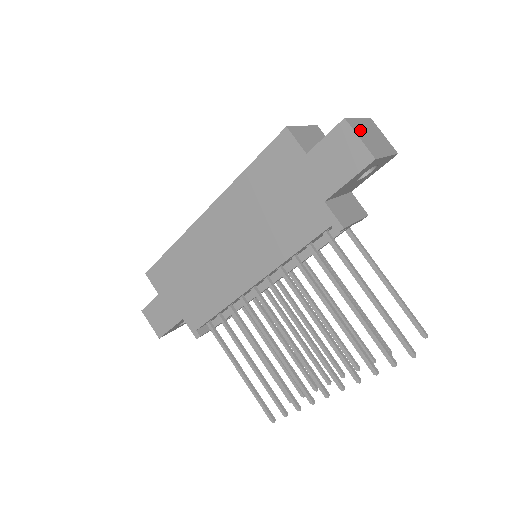
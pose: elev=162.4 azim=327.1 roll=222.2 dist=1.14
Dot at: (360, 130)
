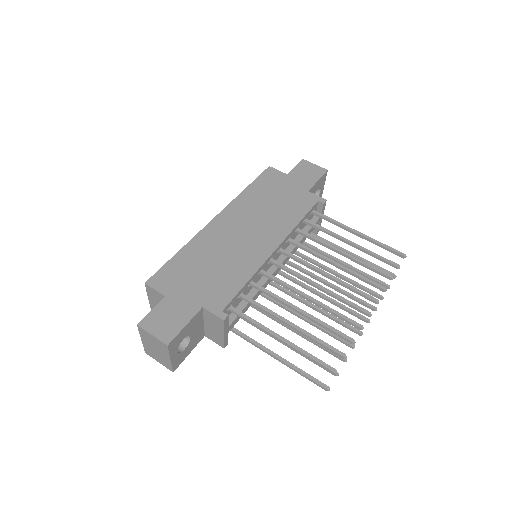
Dot at: occluded
